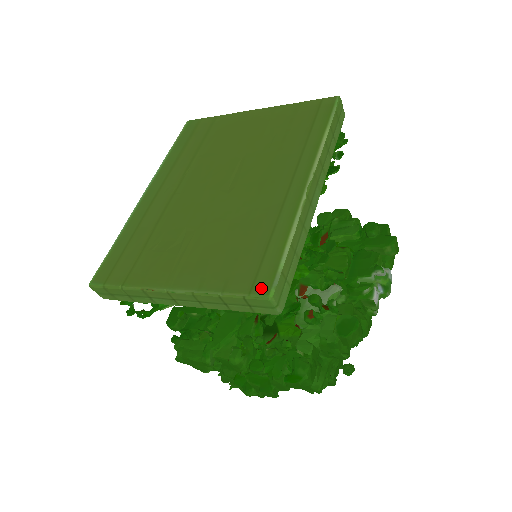
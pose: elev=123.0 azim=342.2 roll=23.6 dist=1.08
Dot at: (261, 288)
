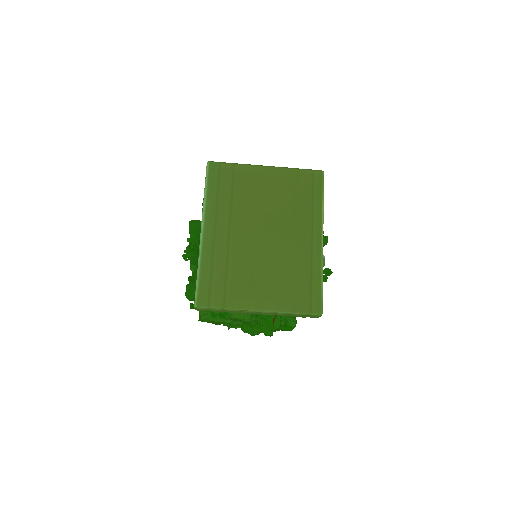
Dot at: (316, 310)
